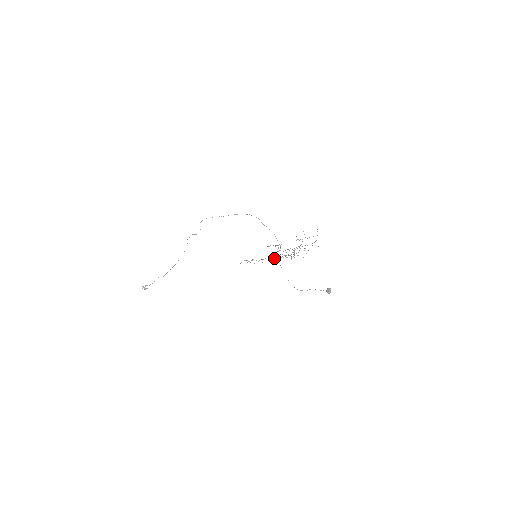
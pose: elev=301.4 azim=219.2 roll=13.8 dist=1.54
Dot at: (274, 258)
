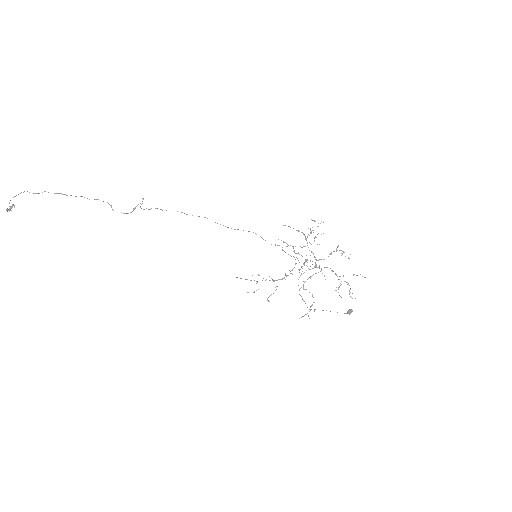
Dot at: occluded
